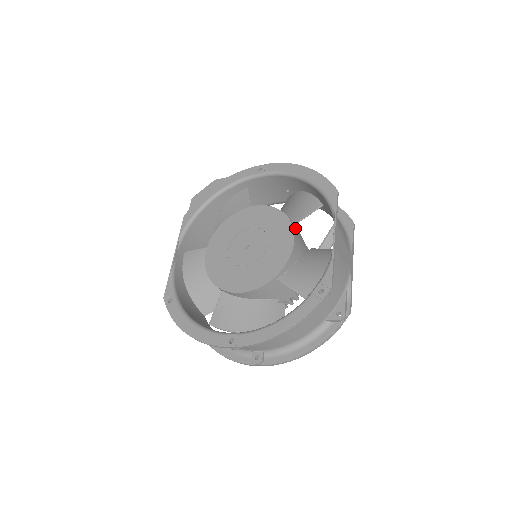
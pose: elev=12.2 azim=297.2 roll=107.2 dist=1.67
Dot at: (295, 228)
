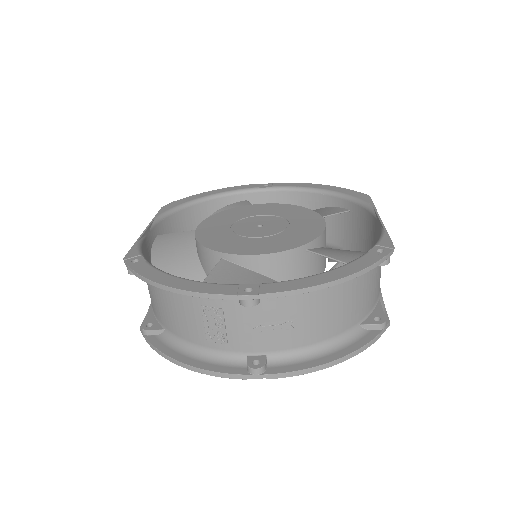
Dot at: occluded
